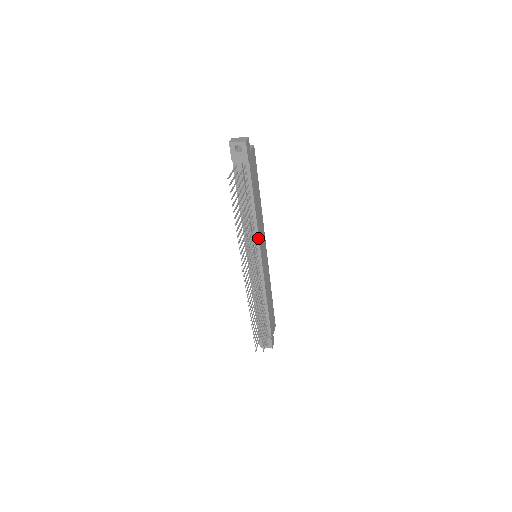
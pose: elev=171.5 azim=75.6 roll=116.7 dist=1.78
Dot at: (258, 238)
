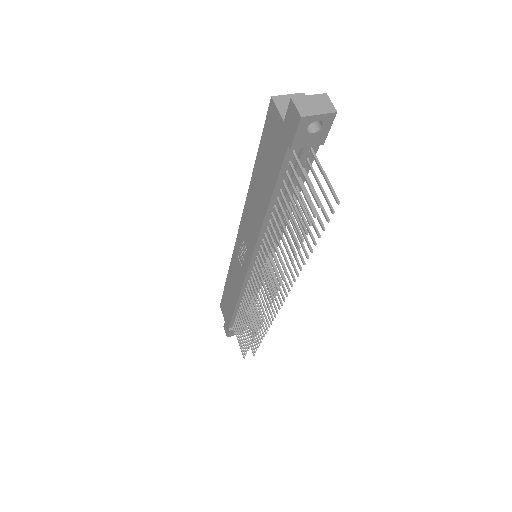
Dot at: occluded
